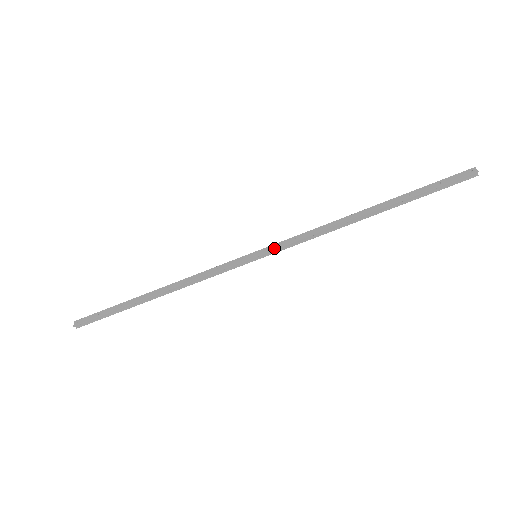
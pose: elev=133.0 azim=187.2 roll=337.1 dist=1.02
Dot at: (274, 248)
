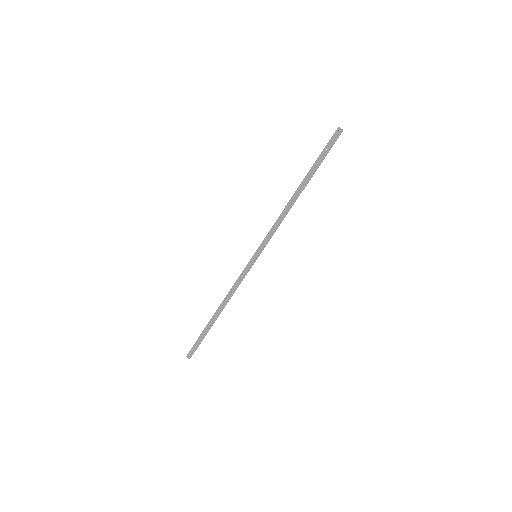
Dot at: (263, 246)
